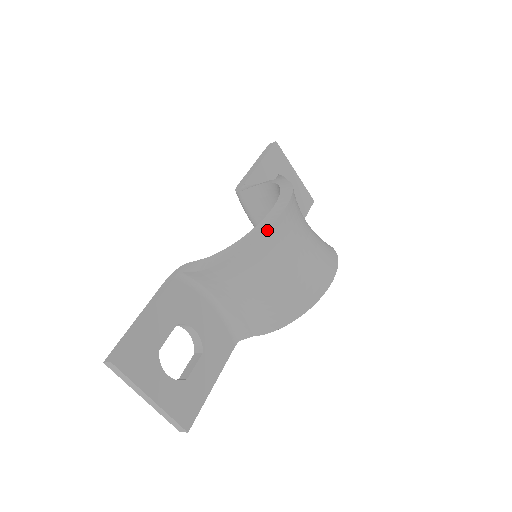
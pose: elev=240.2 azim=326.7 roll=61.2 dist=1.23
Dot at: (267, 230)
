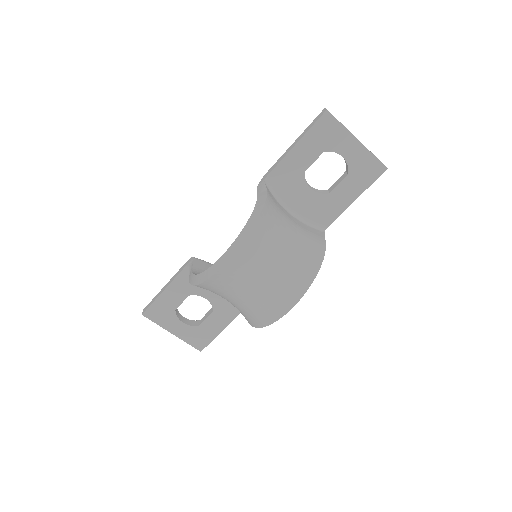
Dot at: (206, 281)
